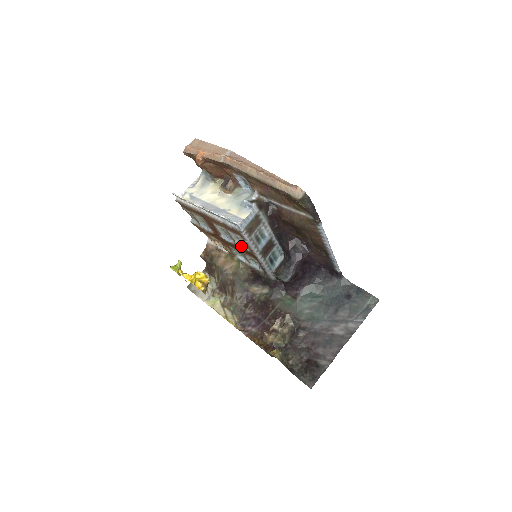
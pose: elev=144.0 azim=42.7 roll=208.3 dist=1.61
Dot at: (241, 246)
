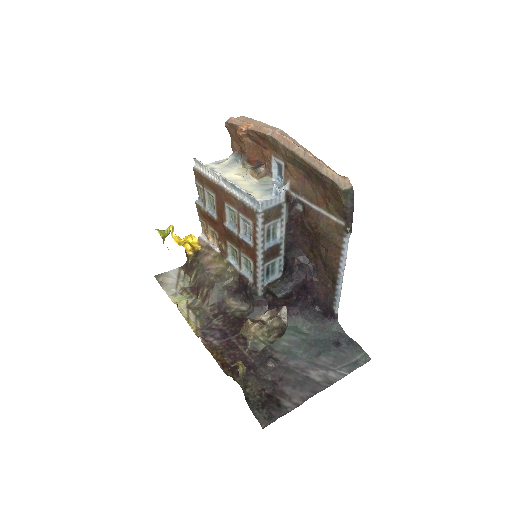
Dot at: (245, 238)
